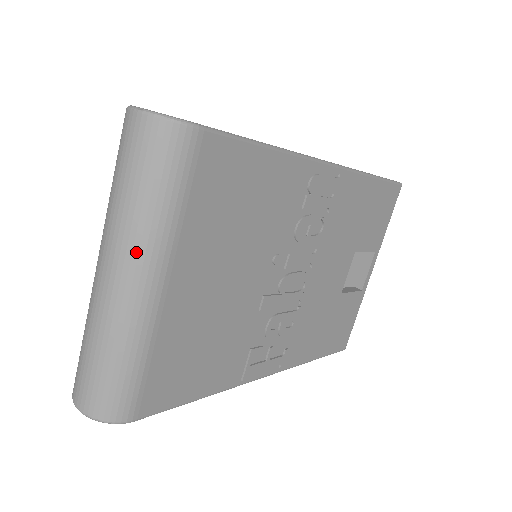
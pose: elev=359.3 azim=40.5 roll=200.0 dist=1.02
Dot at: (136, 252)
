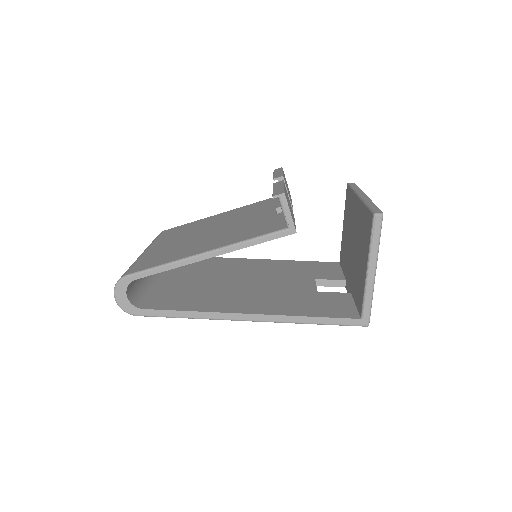
Dot at: occluded
